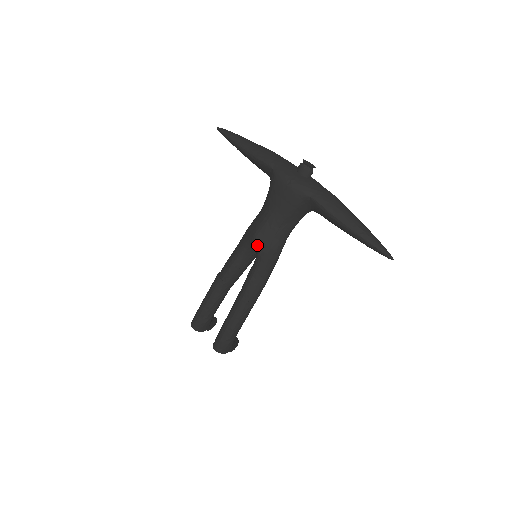
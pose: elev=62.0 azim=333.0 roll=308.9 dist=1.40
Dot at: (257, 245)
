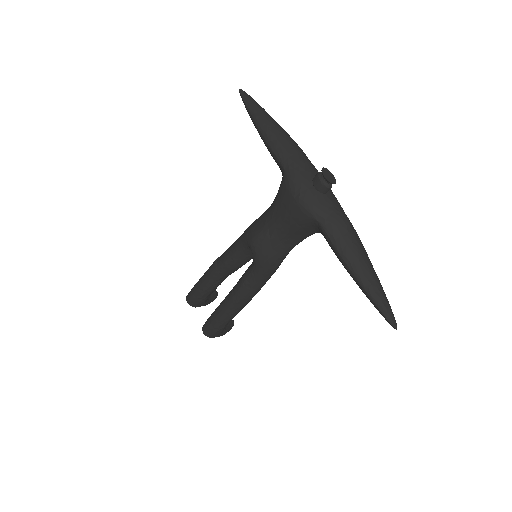
Dot at: (253, 251)
